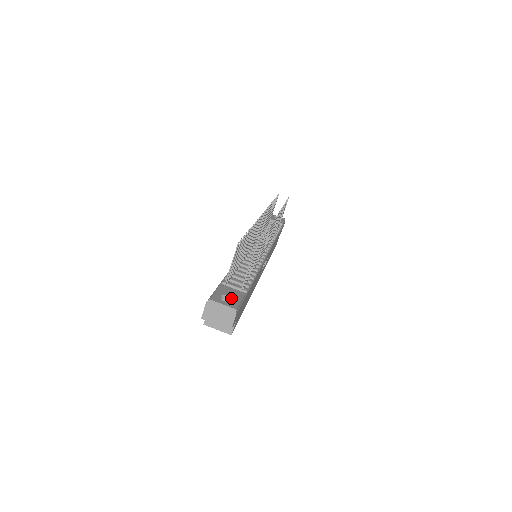
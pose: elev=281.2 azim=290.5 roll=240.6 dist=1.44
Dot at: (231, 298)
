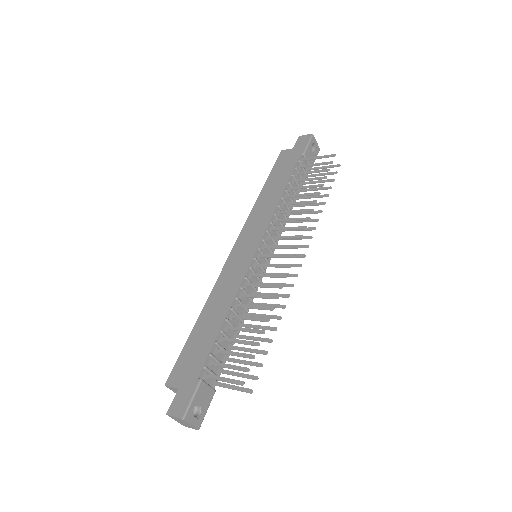
Dot at: (202, 408)
